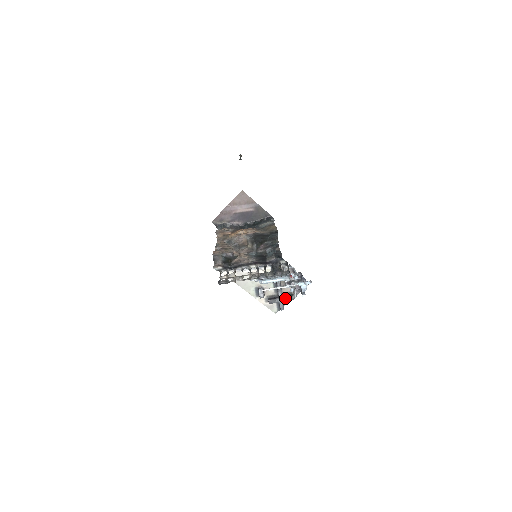
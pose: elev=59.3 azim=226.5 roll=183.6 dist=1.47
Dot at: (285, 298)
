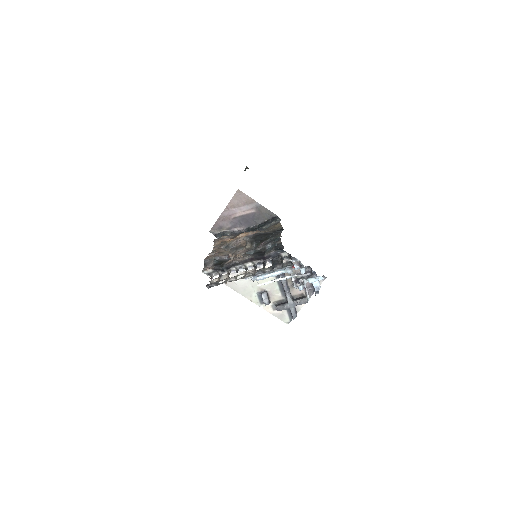
Dot at: (296, 302)
